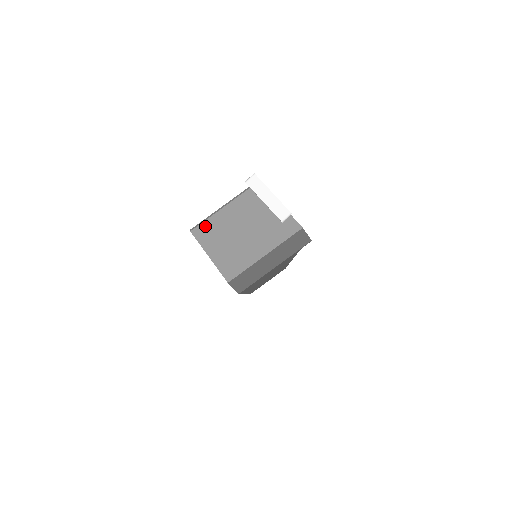
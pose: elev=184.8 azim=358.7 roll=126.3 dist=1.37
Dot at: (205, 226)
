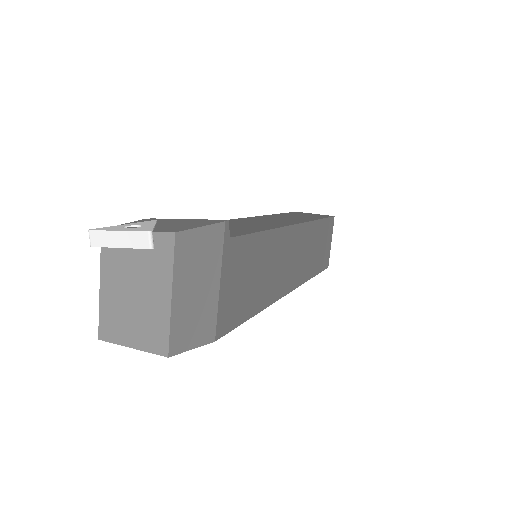
Dot at: (103, 322)
